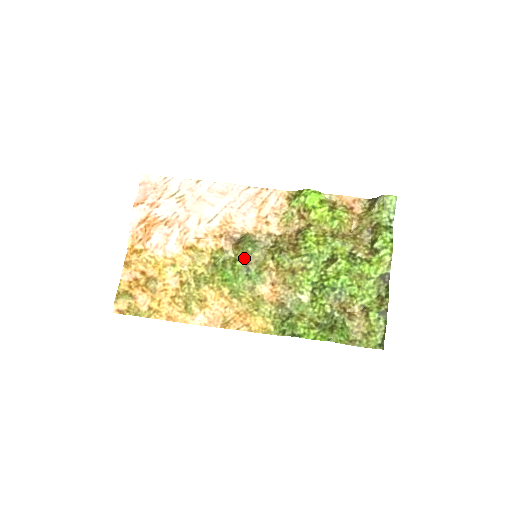
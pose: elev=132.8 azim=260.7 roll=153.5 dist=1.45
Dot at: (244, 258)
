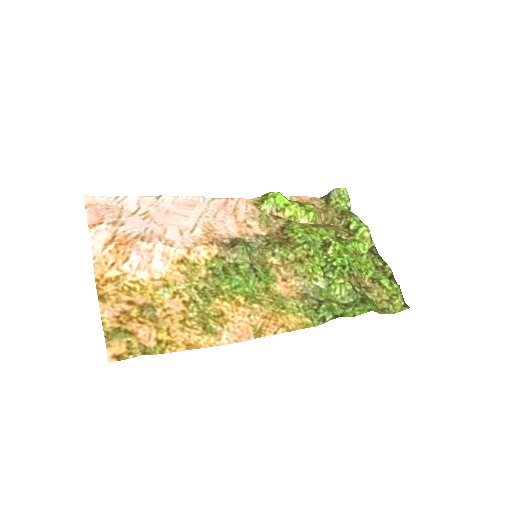
Dot at: (246, 260)
